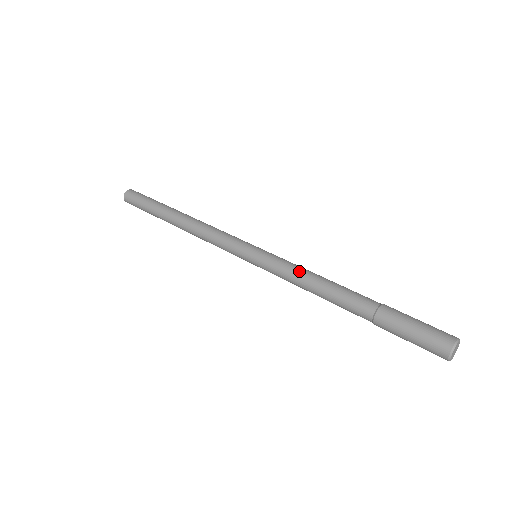
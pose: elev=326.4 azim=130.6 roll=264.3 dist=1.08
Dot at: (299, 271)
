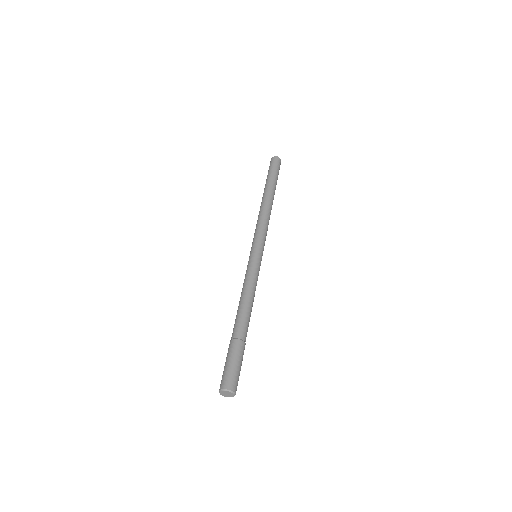
Dot at: (251, 284)
